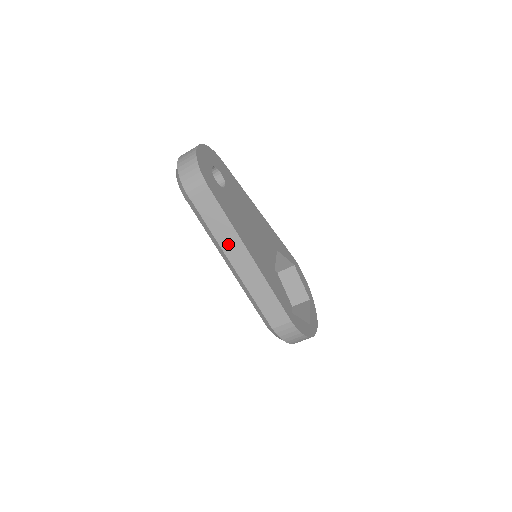
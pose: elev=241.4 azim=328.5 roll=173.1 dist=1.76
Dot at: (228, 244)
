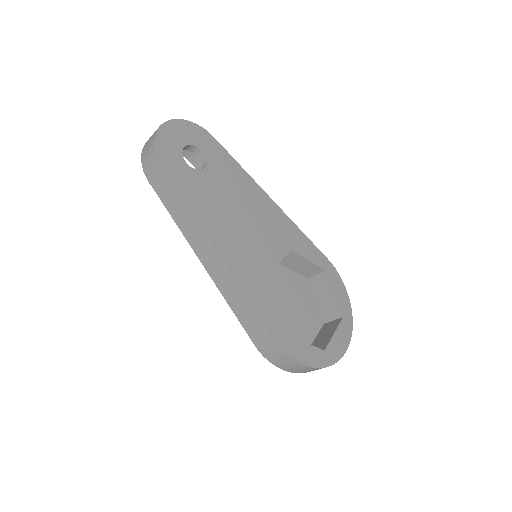
Dot at: (194, 239)
